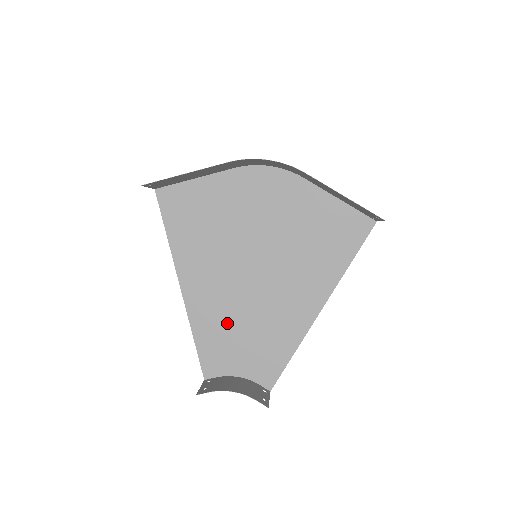
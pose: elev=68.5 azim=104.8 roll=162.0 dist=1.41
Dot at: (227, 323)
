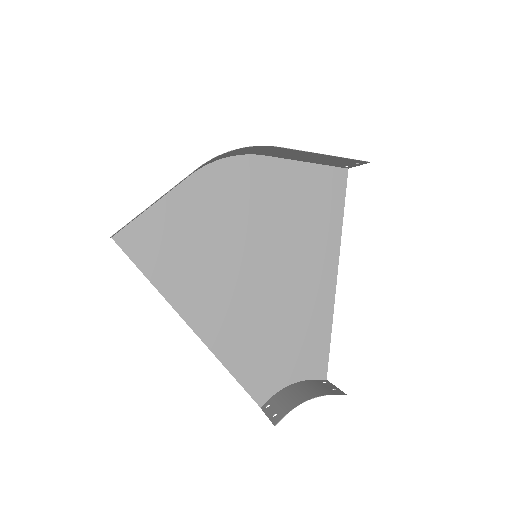
Dot at: (256, 338)
